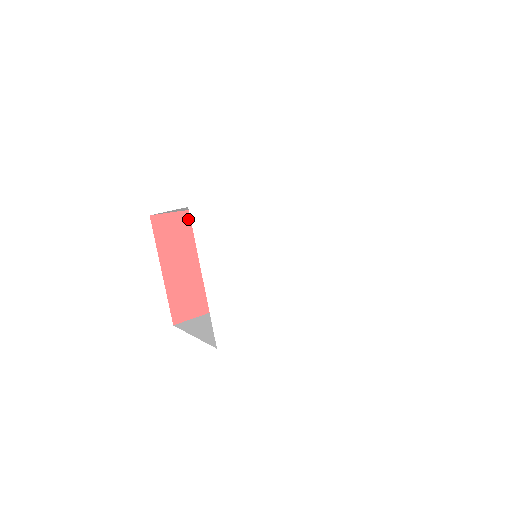
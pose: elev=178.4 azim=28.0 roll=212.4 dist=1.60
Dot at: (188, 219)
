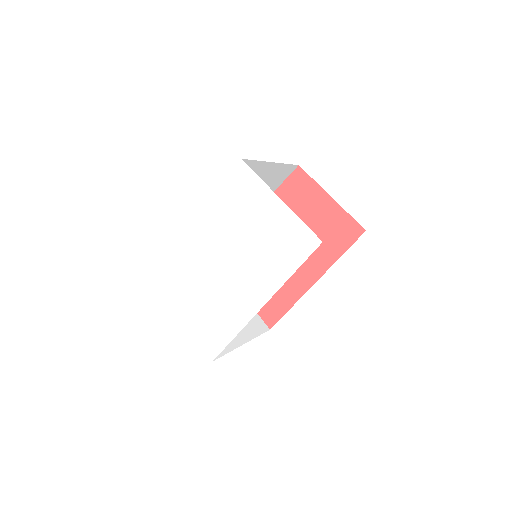
Dot at: occluded
